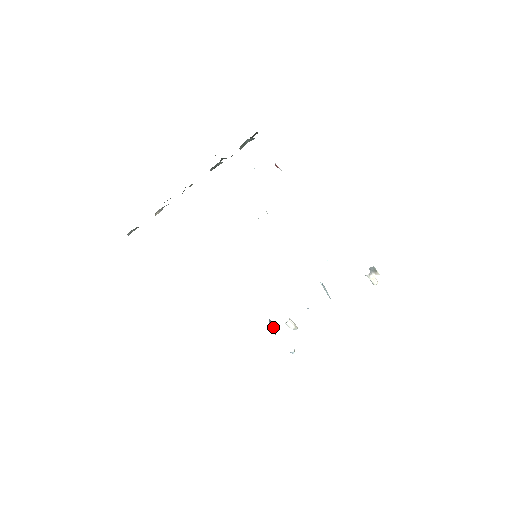
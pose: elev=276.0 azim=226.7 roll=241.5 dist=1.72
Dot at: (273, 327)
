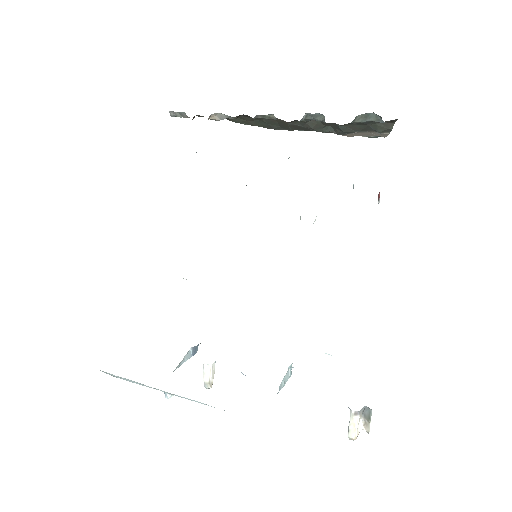
Dot at: (190, 357)
